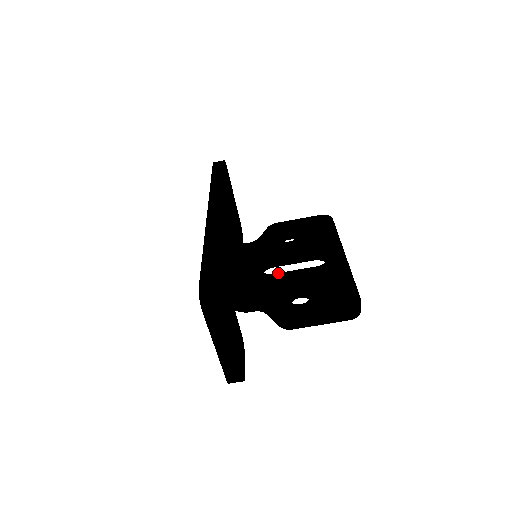
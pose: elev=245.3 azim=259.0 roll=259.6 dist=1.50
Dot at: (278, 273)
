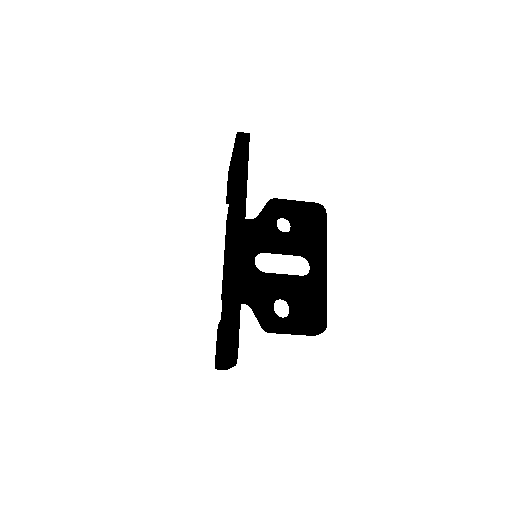
Dot at: (270, 273)
